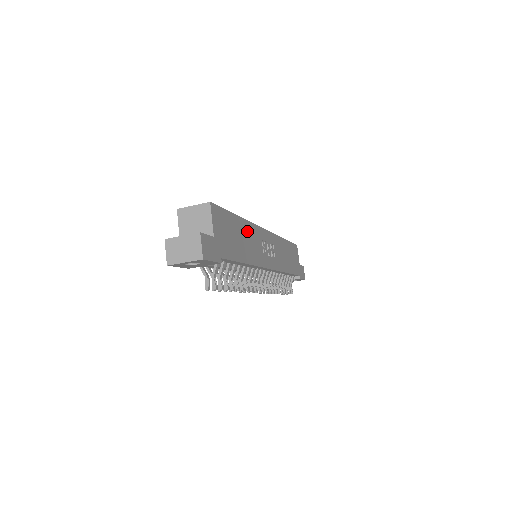
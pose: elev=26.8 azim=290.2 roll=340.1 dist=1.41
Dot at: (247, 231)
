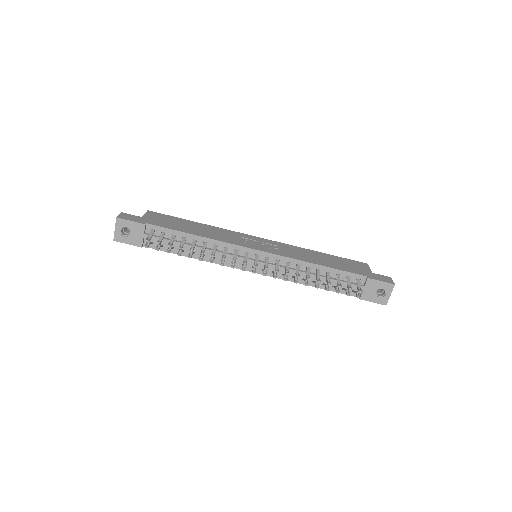
Dot at: (210, 229)
